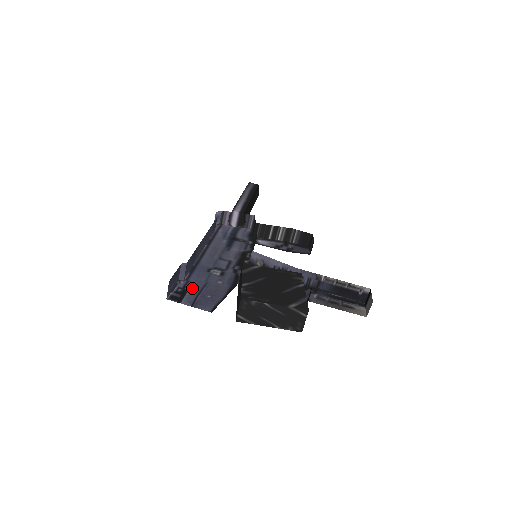
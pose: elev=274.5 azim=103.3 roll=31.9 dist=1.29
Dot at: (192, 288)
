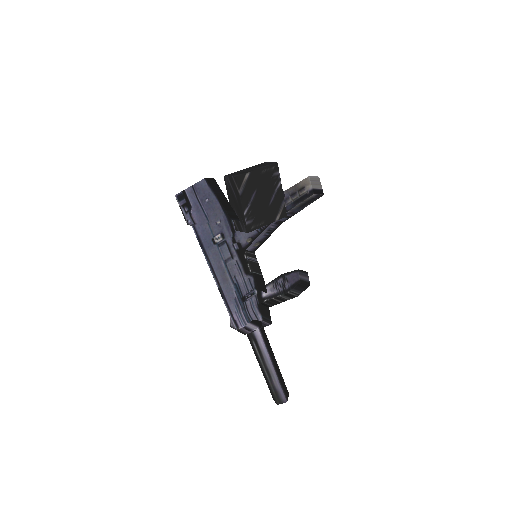
Dot at: occluded
